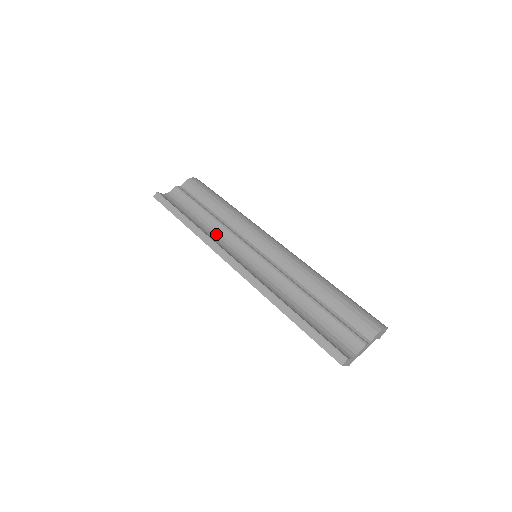
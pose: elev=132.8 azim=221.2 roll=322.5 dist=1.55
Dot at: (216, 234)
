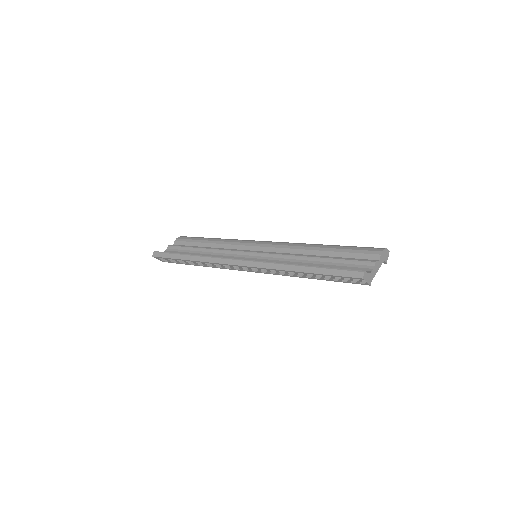
Dot at: occluded
